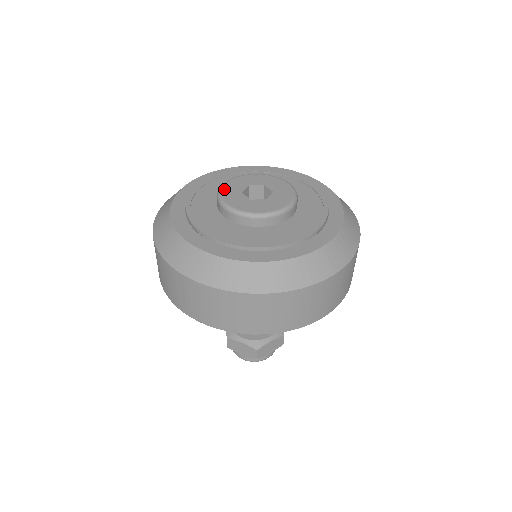
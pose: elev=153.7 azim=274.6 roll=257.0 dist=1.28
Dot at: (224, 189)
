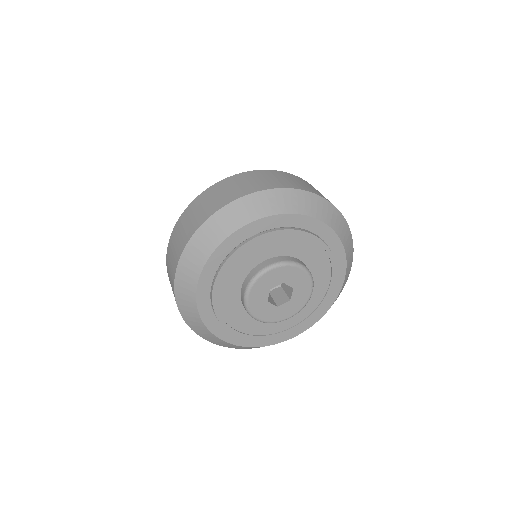
Dot at: (251, 304)
